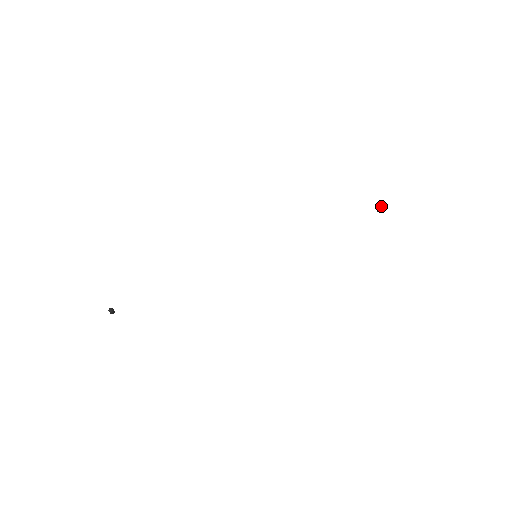
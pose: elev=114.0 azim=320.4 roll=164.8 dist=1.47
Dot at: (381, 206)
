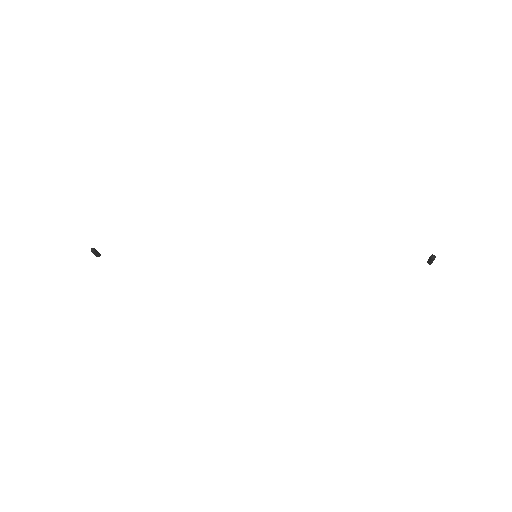
Dot at: occluded
